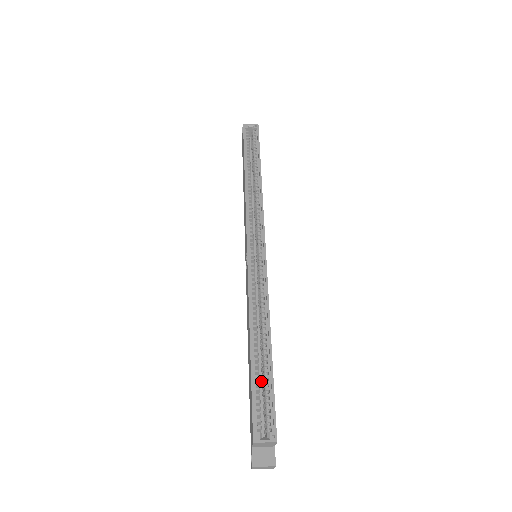
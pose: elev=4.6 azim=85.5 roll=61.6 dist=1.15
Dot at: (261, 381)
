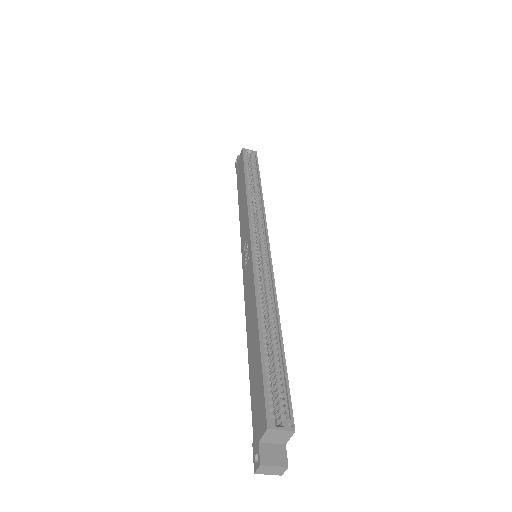
Dot at: occluded
